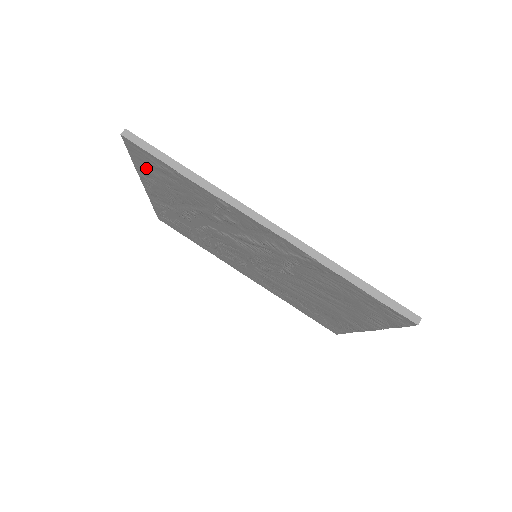
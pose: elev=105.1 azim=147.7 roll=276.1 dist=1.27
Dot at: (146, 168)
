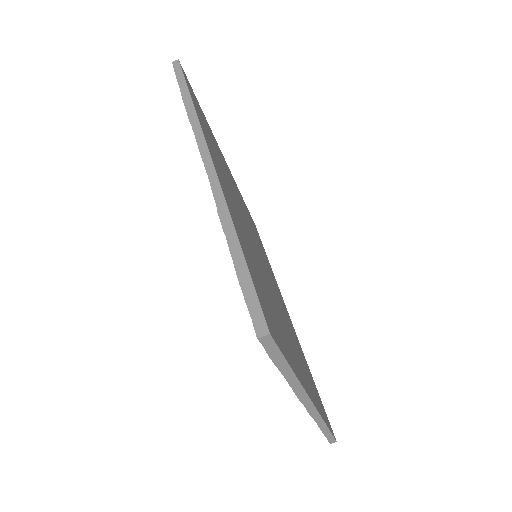
Dot at: occluded
